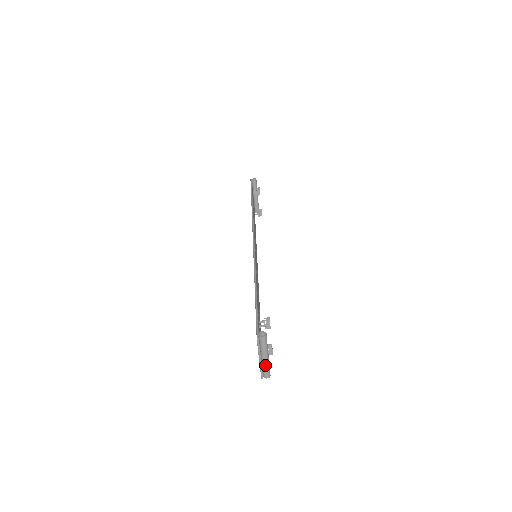
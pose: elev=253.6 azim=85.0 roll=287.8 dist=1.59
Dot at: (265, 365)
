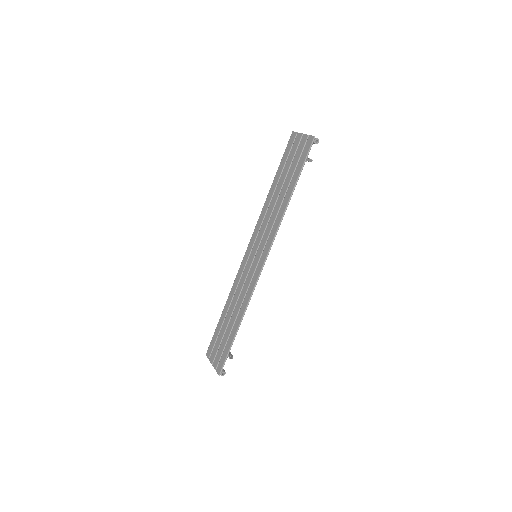
Dot at: occluded
